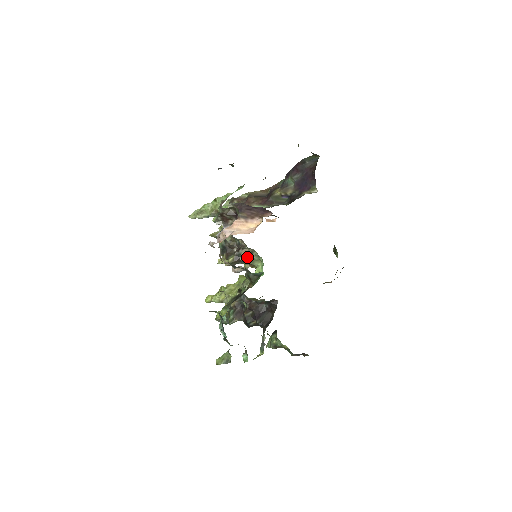
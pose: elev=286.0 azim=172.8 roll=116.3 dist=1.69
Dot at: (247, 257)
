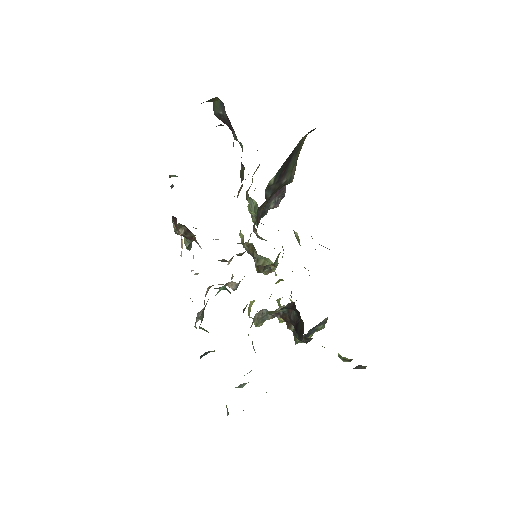
Dot at: (255, 261)
